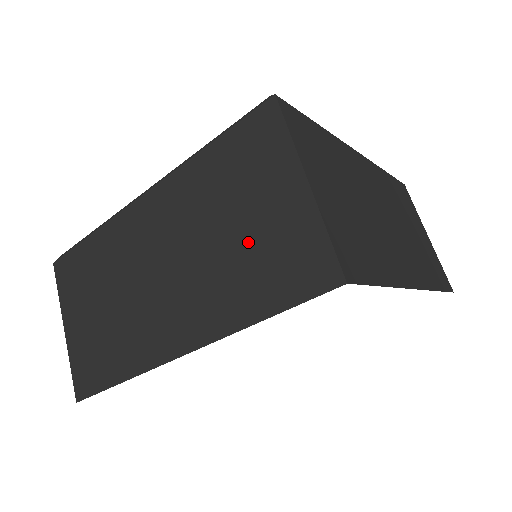
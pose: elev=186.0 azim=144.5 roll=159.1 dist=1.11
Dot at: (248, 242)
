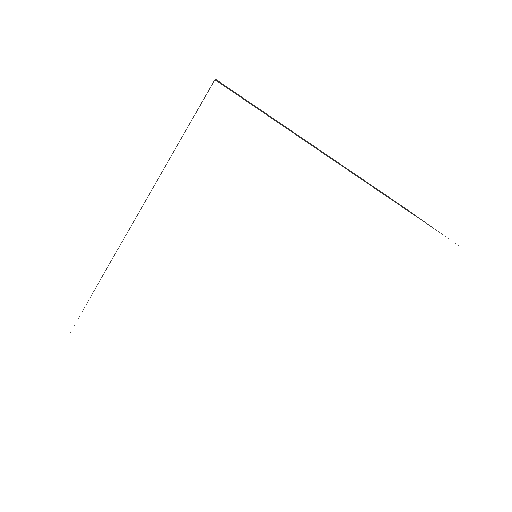
Dot at: occluded
